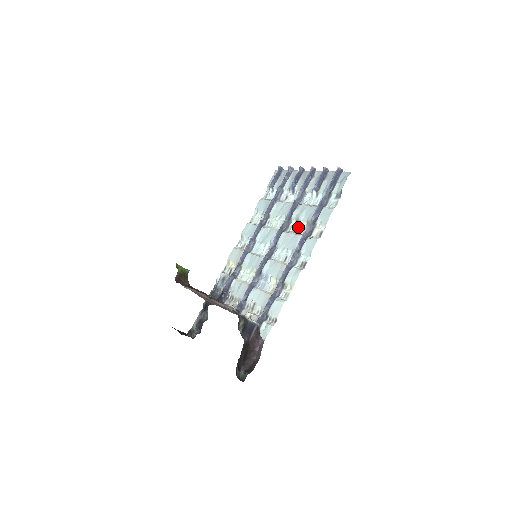
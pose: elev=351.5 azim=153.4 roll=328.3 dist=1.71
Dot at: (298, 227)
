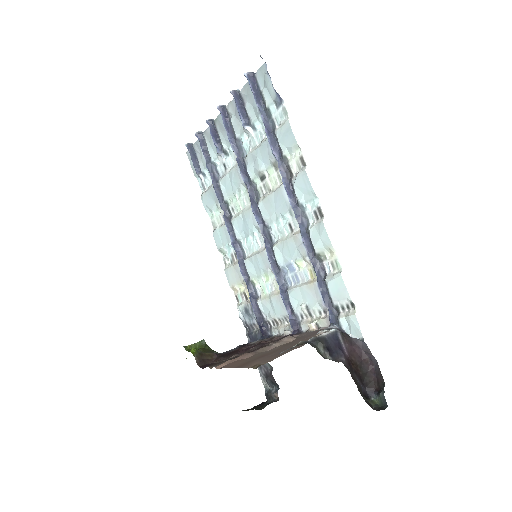
Dot at: (269, 181)
